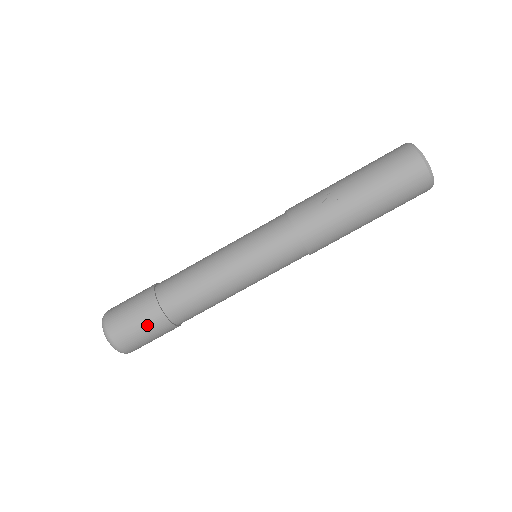
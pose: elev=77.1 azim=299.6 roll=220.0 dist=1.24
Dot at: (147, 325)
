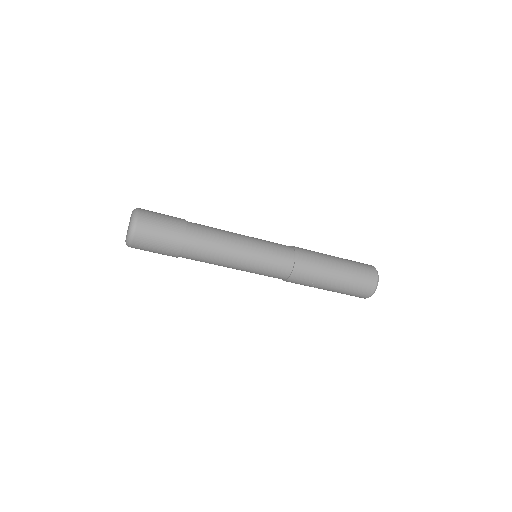
Dot at: occluded
